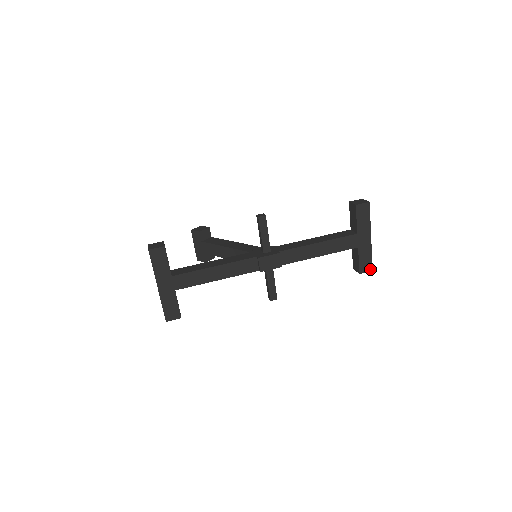
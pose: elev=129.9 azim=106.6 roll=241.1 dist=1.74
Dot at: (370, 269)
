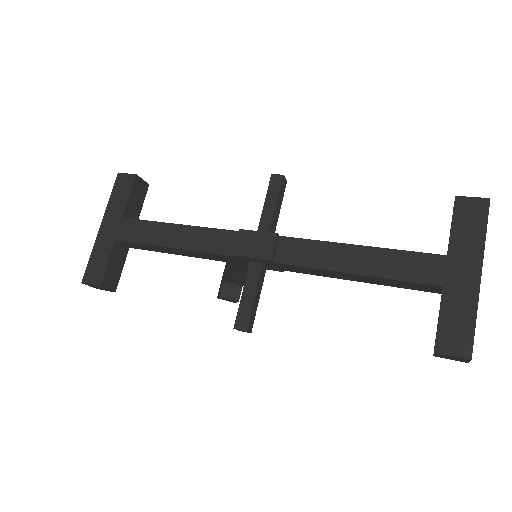
Dot at: (465, 353)
